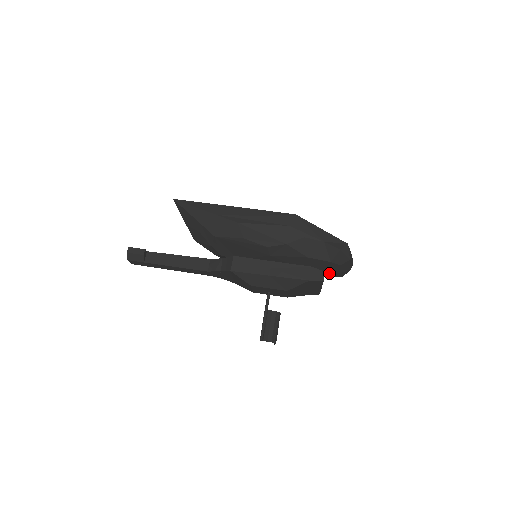
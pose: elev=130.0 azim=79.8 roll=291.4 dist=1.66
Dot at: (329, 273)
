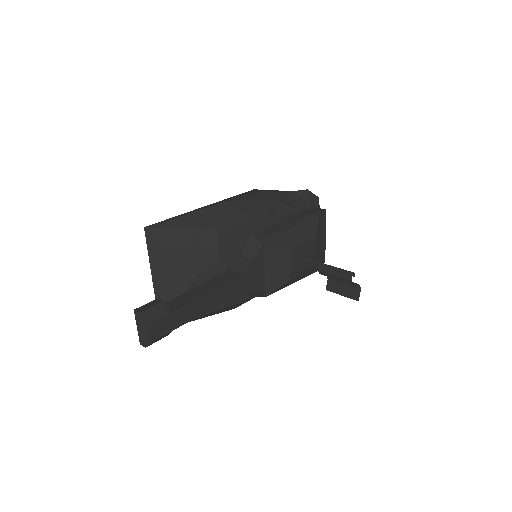
Dot at: occluded
